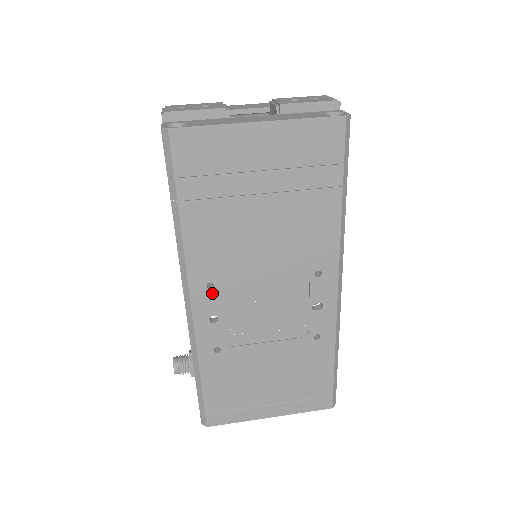
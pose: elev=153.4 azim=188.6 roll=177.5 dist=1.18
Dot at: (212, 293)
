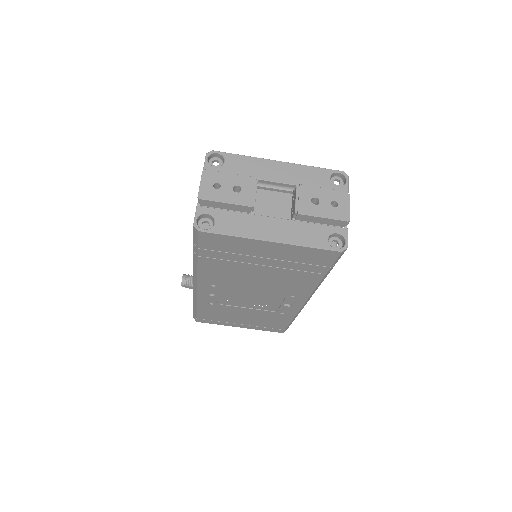
Dot at: (213, 288)
